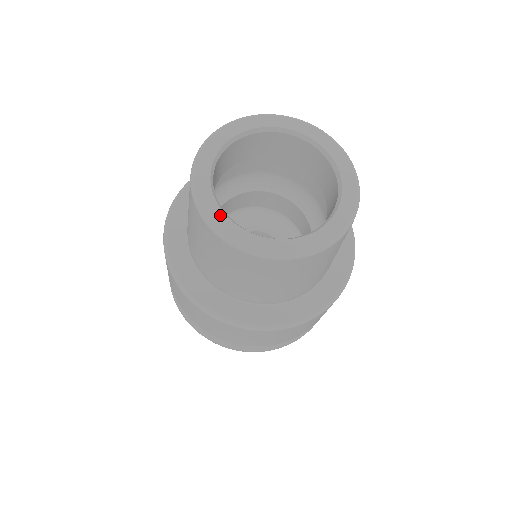
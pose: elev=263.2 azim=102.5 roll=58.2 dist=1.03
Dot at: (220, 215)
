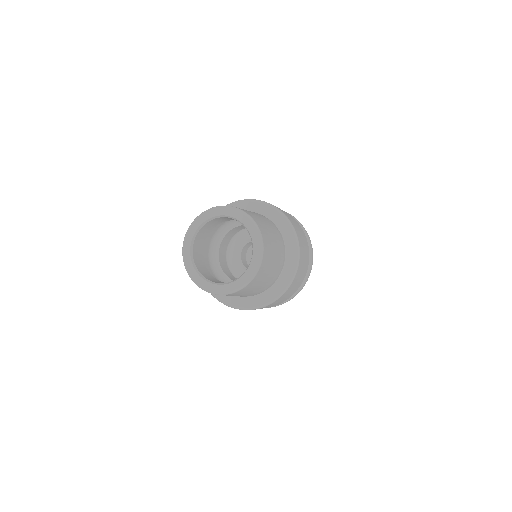
Dot at: (221, 287)
